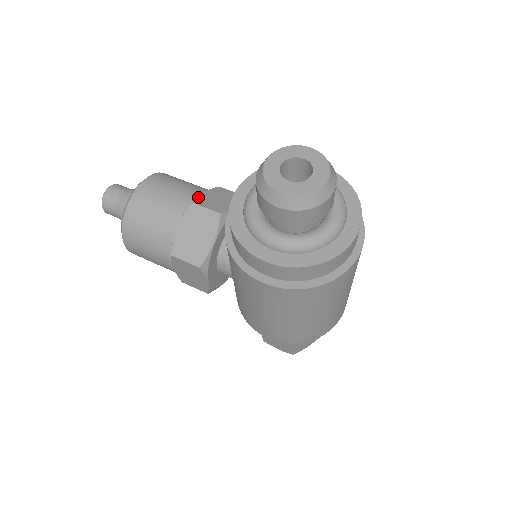
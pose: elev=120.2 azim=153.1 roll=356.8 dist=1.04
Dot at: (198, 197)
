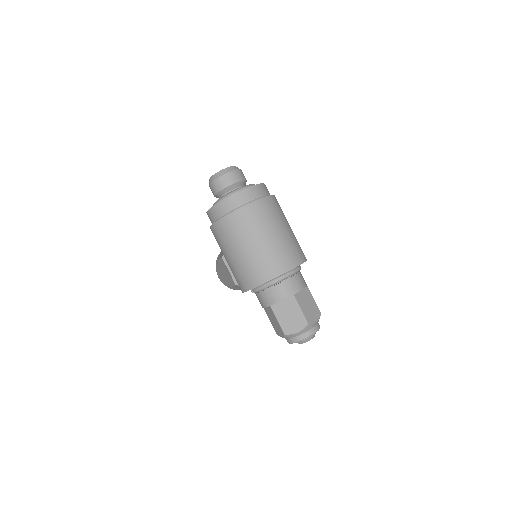
Dot at: occluded
